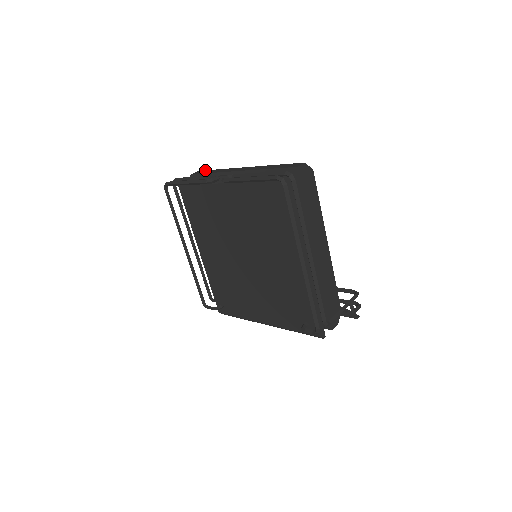
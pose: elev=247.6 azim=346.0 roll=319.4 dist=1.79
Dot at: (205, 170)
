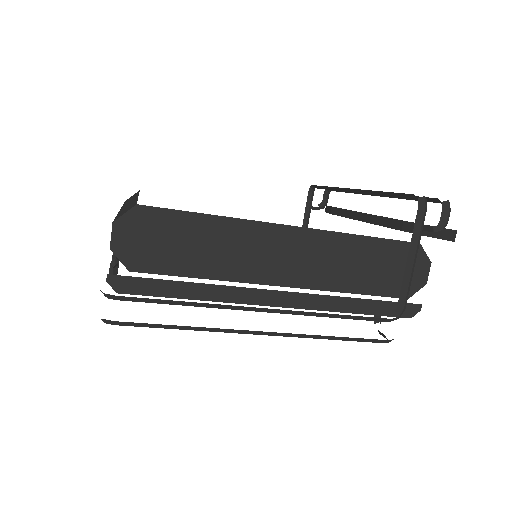
Dot at: occluded
